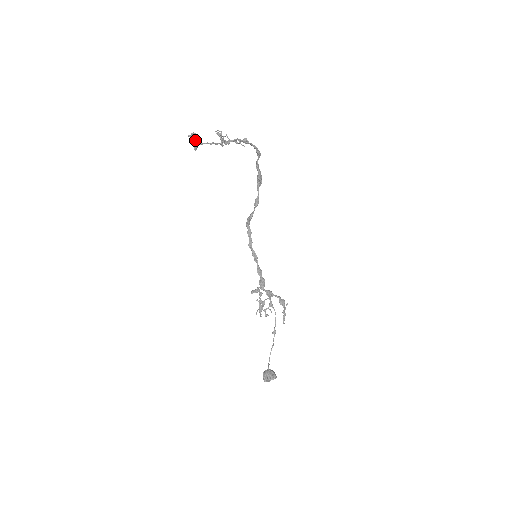
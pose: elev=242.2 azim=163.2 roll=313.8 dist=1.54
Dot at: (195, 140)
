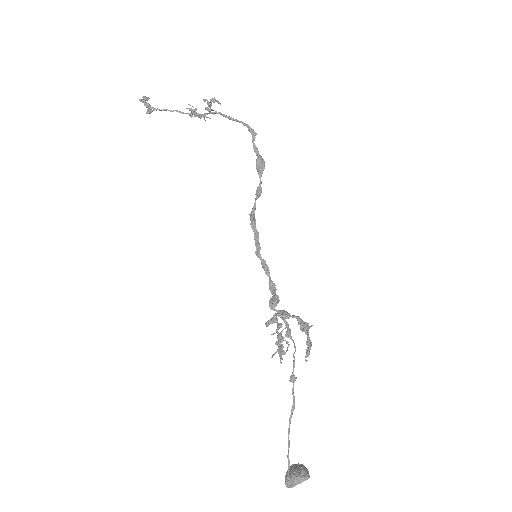
Dot at: (150, 106)
